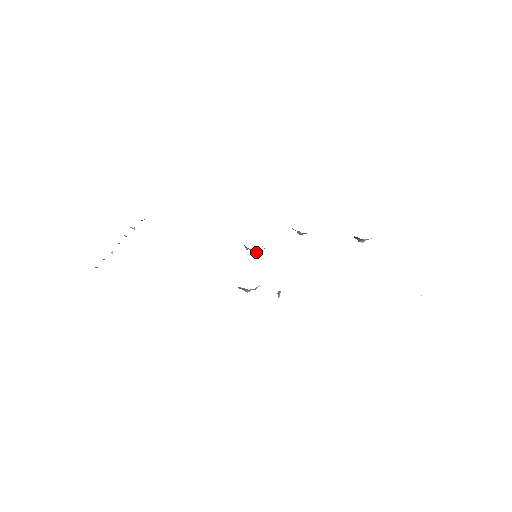
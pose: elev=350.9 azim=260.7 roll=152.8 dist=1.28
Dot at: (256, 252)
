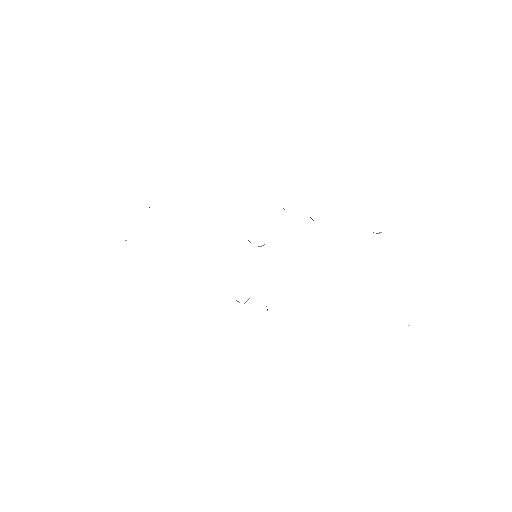
Dot at: occluded
